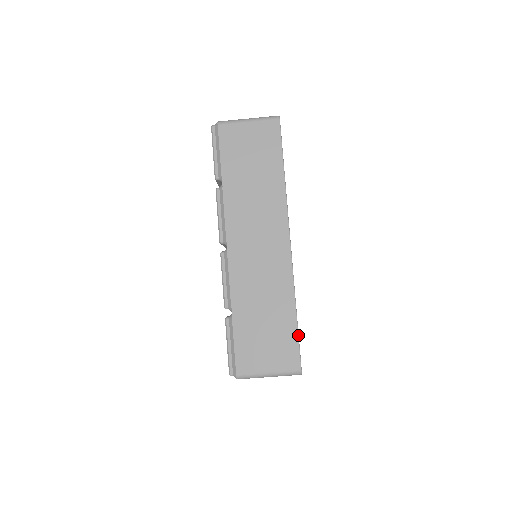
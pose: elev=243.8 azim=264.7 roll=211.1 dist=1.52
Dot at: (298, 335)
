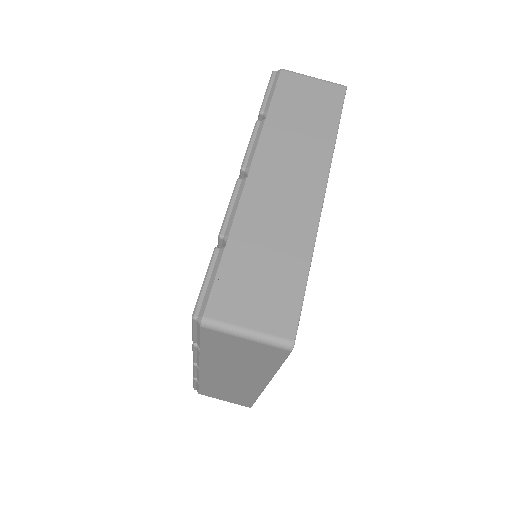
Dot at: occluded
